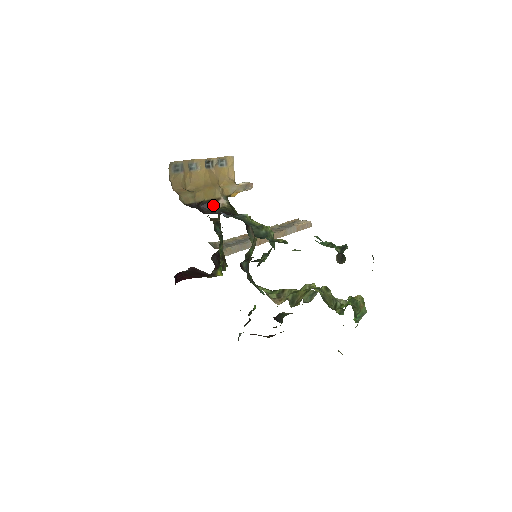
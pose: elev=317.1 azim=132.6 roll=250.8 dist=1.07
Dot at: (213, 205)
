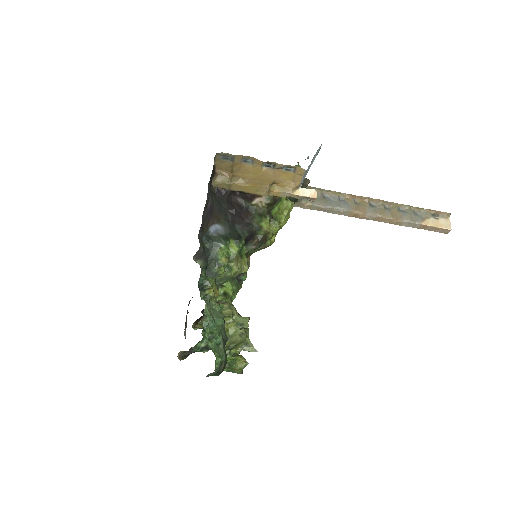
Dot at: (249, 198)
